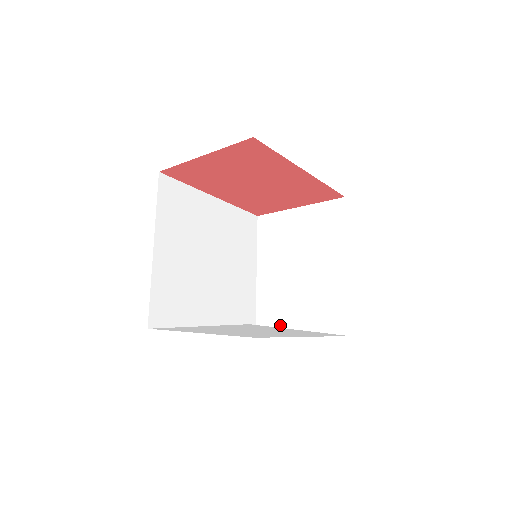
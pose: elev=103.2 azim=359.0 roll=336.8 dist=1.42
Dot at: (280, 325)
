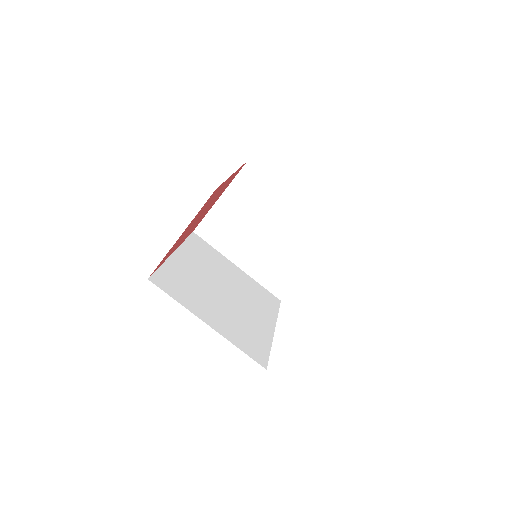
Dot at: (290, 277)
